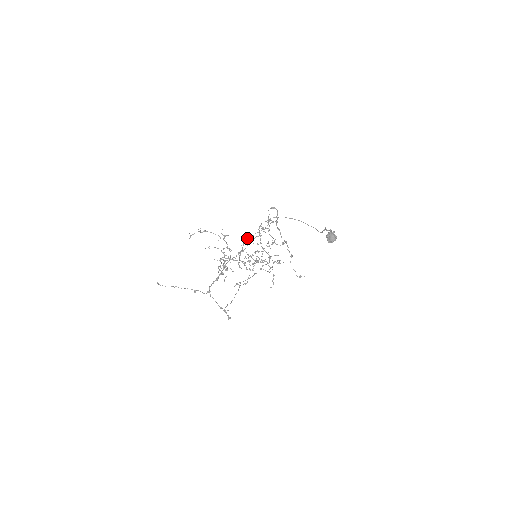
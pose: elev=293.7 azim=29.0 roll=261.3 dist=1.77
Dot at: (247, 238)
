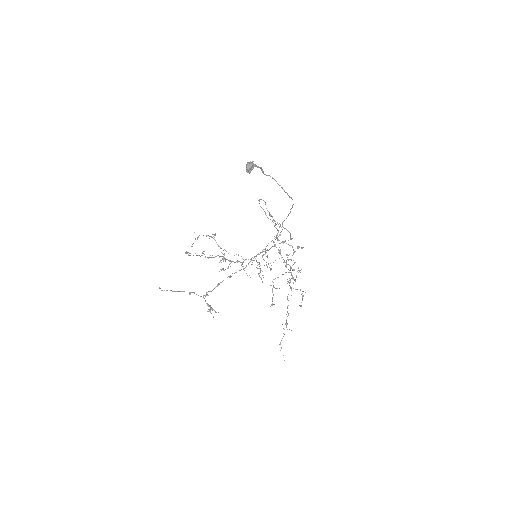
Dot at: (263, 251)
